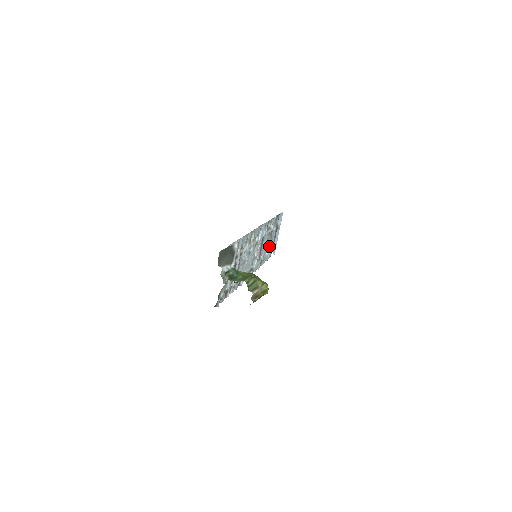
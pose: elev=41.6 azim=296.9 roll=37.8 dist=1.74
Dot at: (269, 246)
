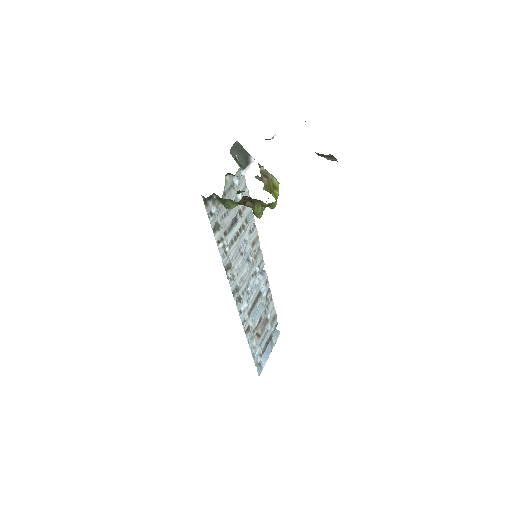
Dot at: (259, 337)
